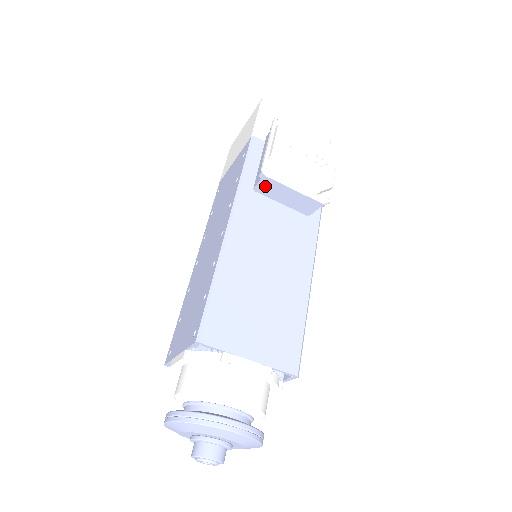
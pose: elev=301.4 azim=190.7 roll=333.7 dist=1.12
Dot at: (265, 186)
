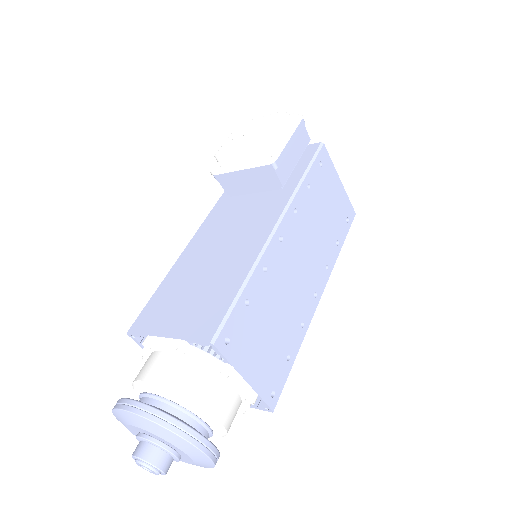
Dot at: (228, 186)
